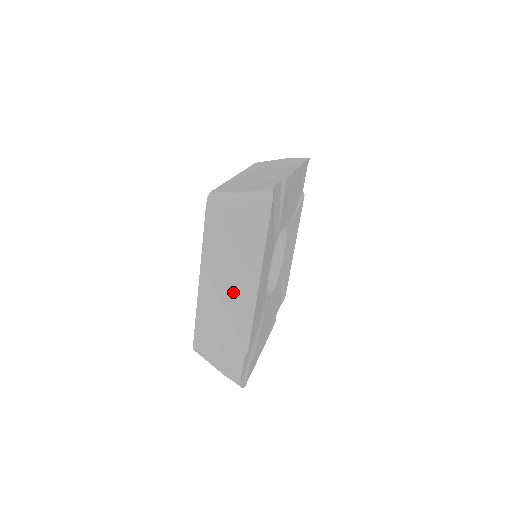
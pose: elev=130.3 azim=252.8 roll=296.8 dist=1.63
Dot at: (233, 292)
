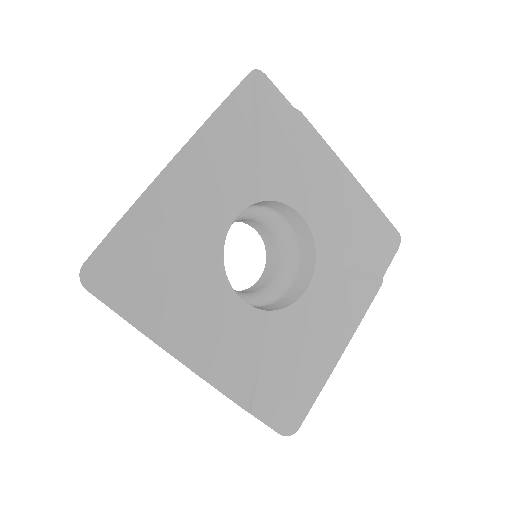
Dot at: occluded
